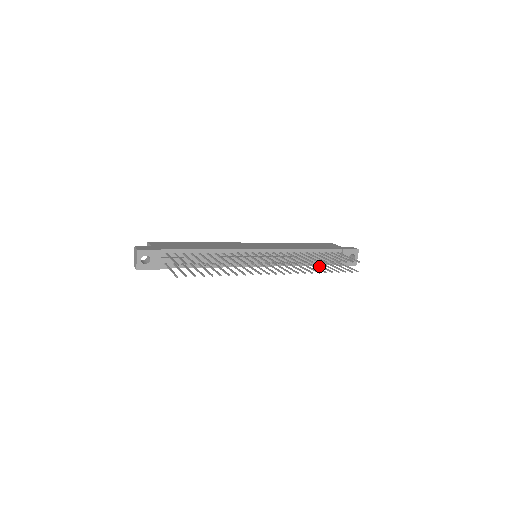
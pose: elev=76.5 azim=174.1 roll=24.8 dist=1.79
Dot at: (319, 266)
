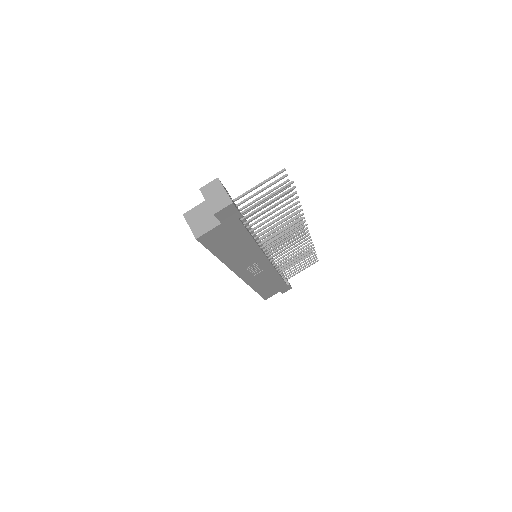
Dot at: (294, 265)
